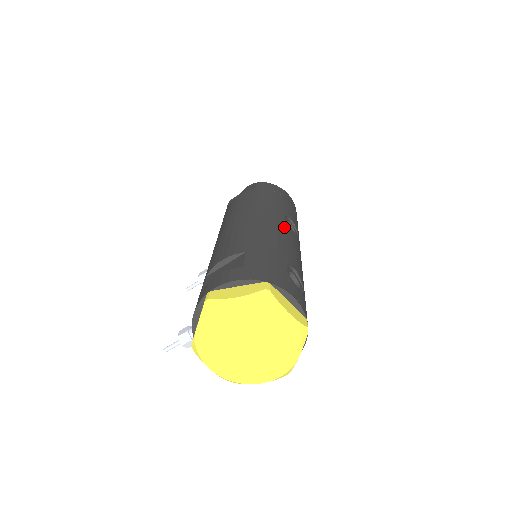
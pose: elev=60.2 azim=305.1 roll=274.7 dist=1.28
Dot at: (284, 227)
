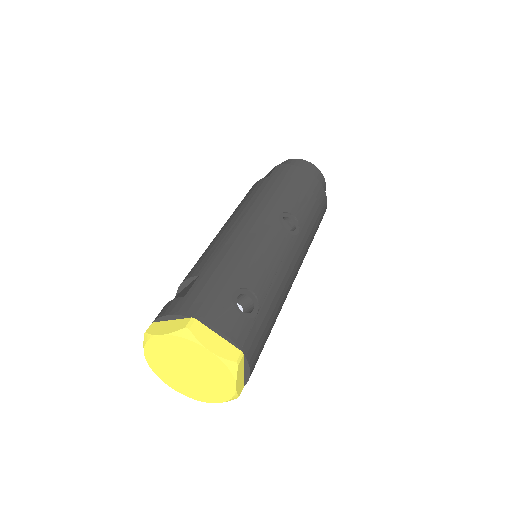
Dot at: (268, 231)
